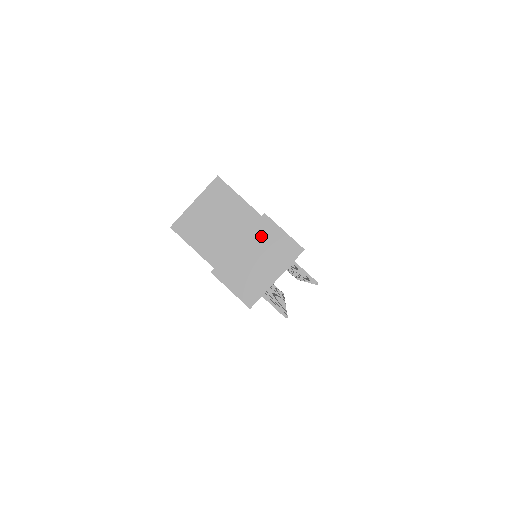
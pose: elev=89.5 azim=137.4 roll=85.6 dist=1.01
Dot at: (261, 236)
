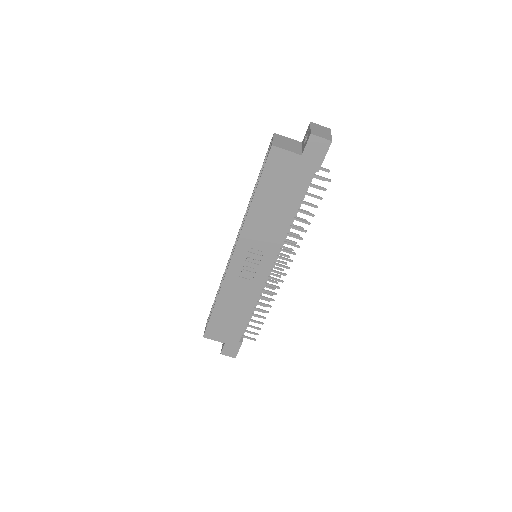
Dot at: (315, 126)
